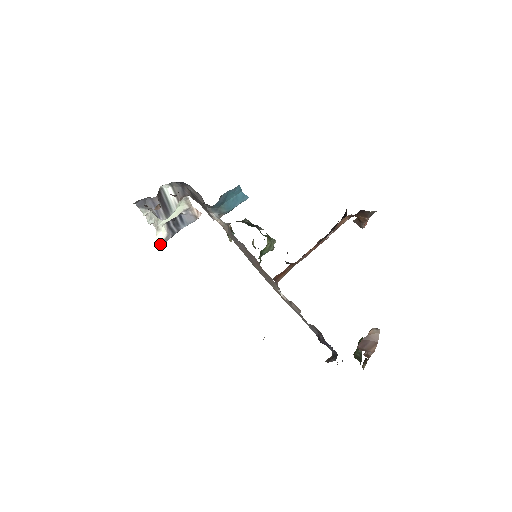
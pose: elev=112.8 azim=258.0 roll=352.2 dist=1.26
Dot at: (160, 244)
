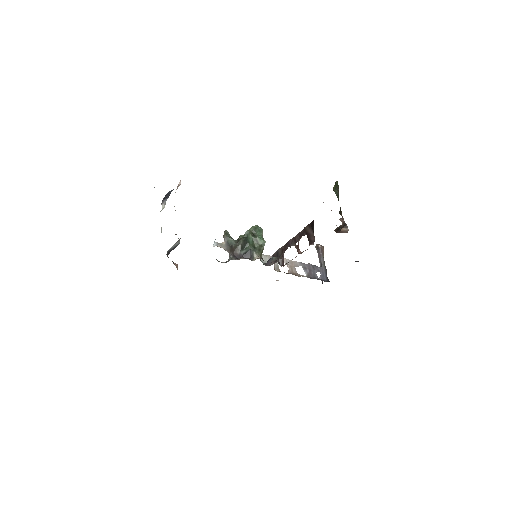
Dot at: occluded
